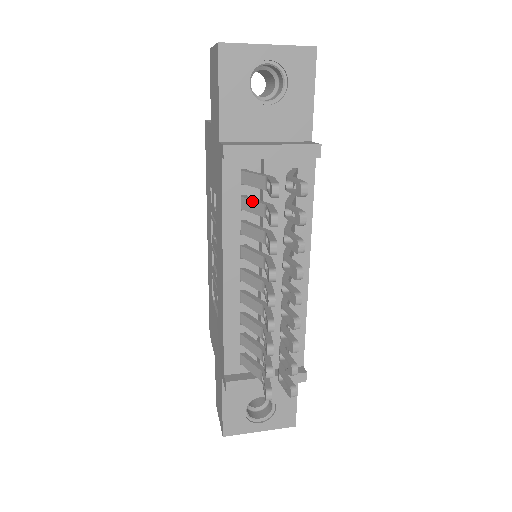
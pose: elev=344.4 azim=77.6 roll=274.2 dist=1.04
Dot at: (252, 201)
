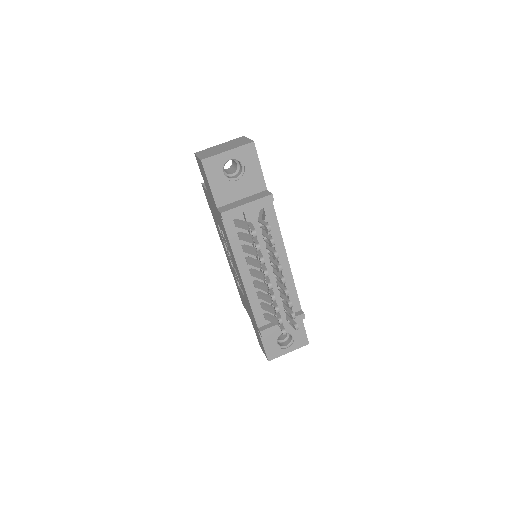
Dot at: (244, 236)
